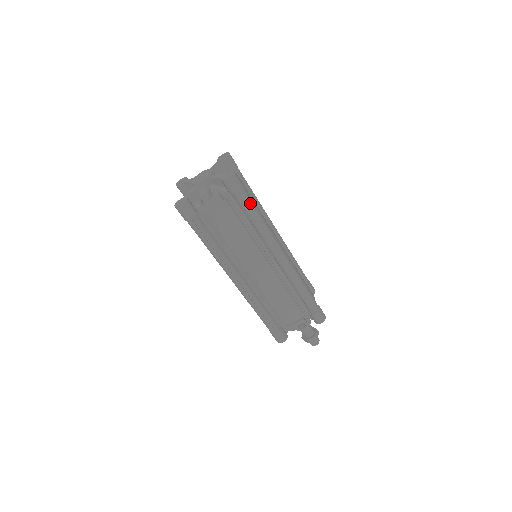
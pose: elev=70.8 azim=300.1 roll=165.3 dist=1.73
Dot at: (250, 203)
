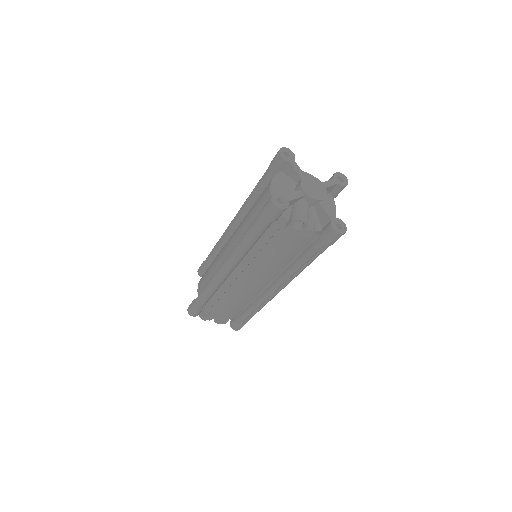
Dot at: occluded
